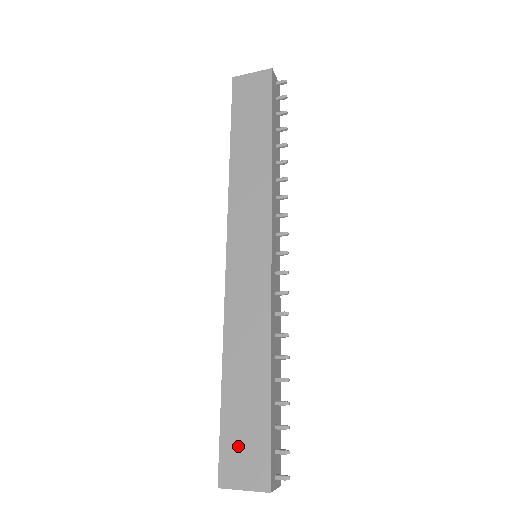
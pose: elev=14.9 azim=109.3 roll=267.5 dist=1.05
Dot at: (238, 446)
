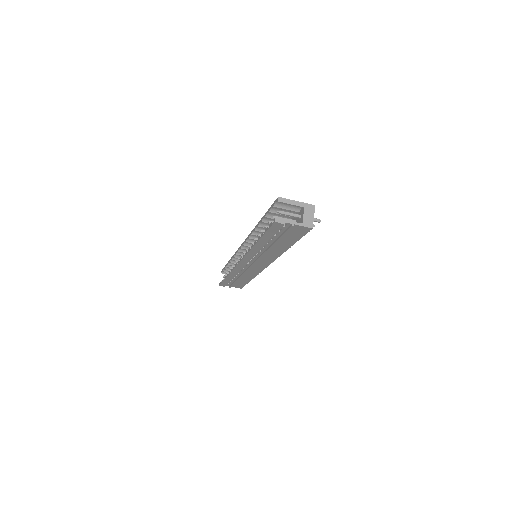
Dot at: occluded
